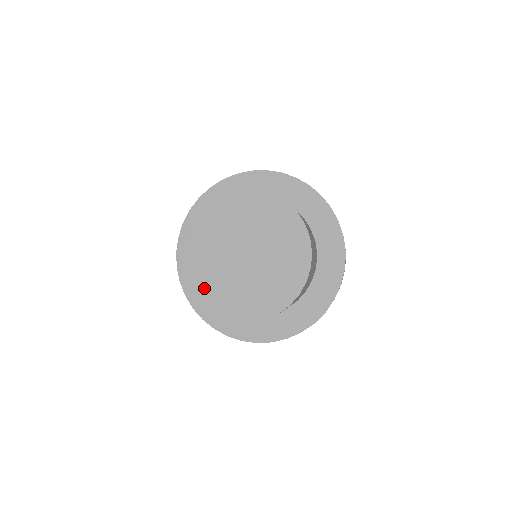
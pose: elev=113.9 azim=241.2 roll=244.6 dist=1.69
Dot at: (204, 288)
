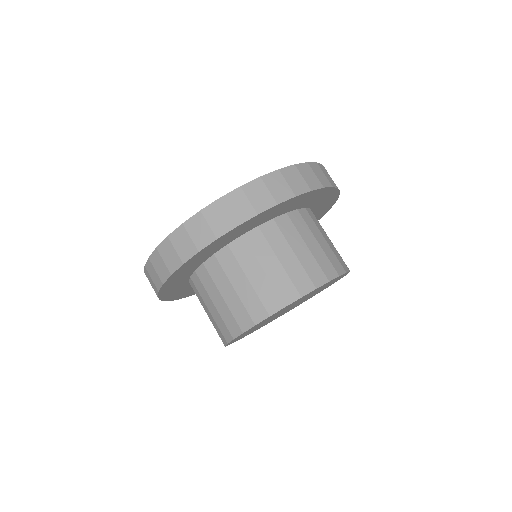
Dot at: occluded
